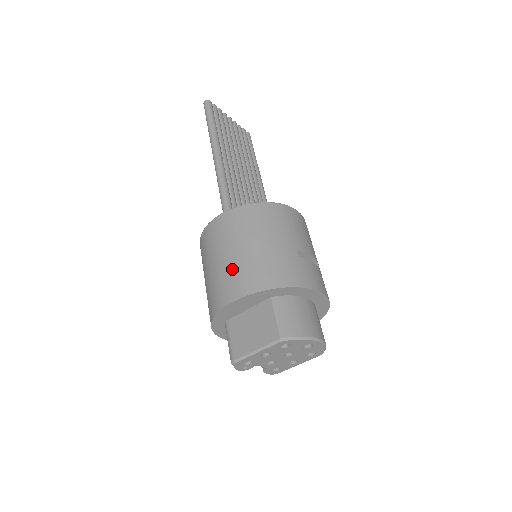
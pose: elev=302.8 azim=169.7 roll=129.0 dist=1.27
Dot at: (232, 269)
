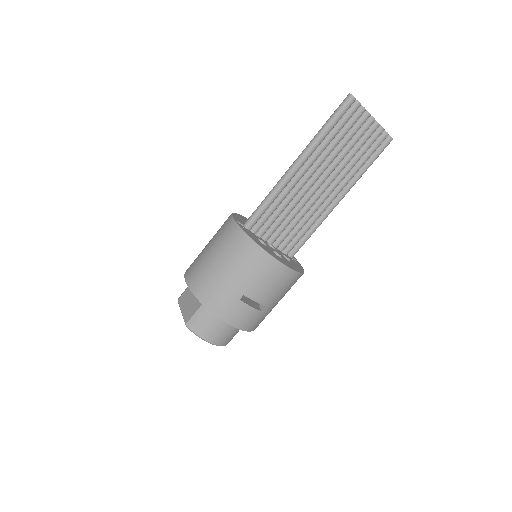
Dot at: (202, 265)
